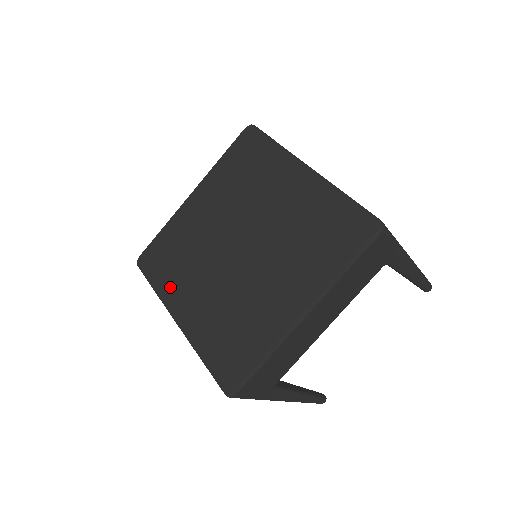
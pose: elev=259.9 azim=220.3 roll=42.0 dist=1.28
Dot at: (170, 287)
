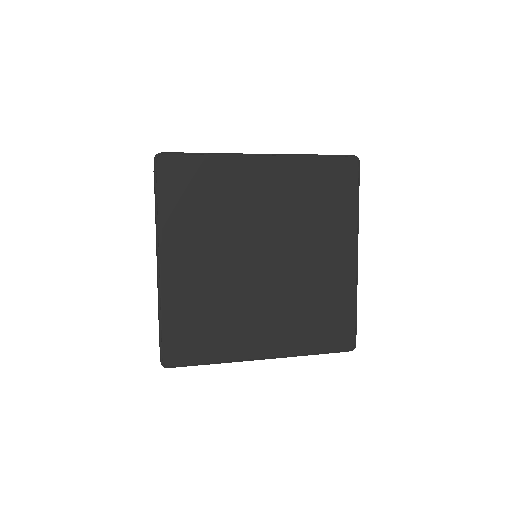
Dot at: (230, 346)
